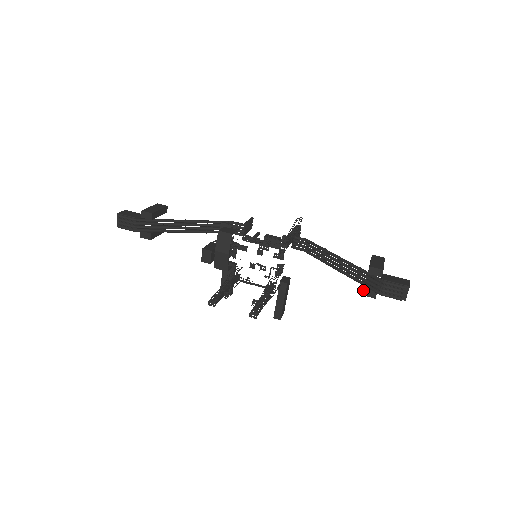
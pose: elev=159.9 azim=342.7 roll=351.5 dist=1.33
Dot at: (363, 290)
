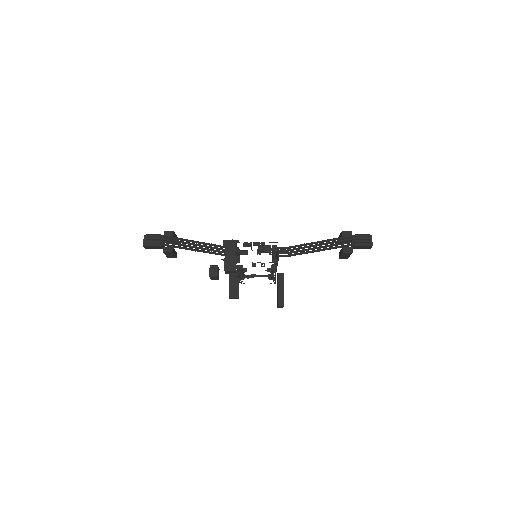
Dot at: (343, 248)
